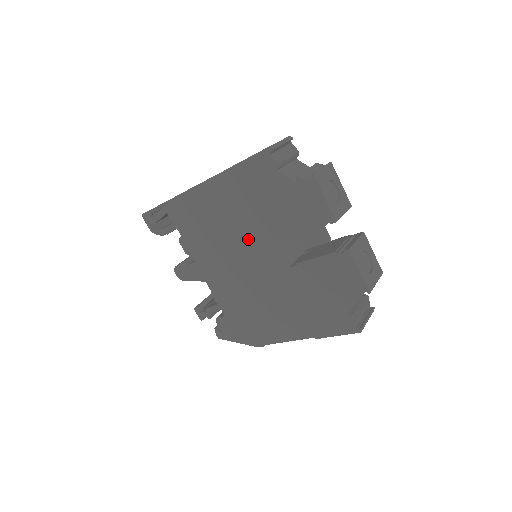
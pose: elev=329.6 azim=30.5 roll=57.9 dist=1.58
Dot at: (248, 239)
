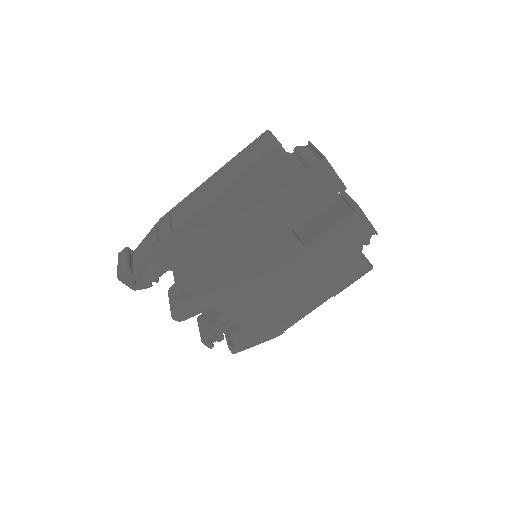
Dot at: (261, 242)
